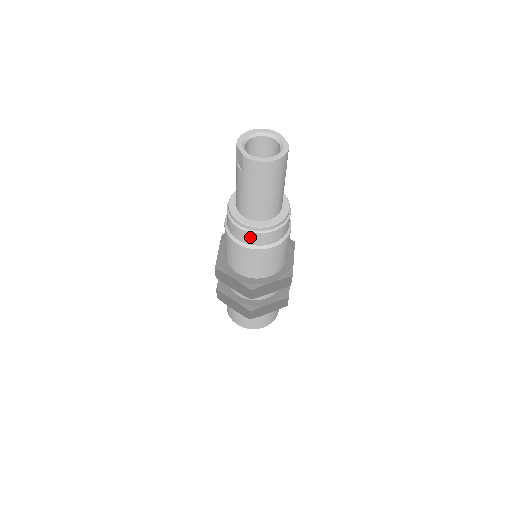
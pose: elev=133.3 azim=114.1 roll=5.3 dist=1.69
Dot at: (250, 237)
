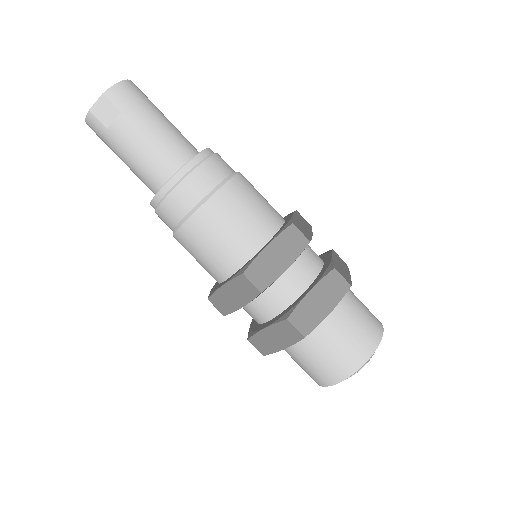
Dot at: (210, 170)
